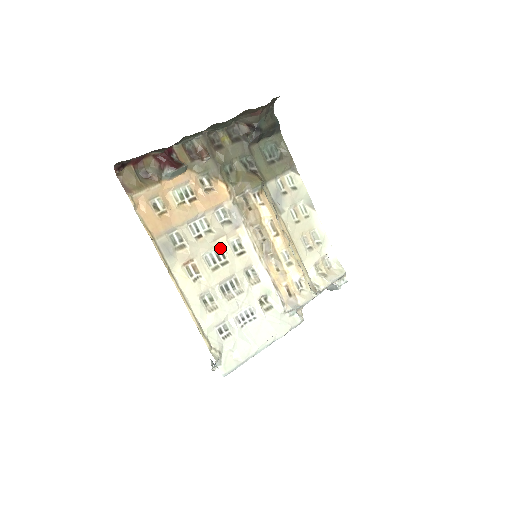
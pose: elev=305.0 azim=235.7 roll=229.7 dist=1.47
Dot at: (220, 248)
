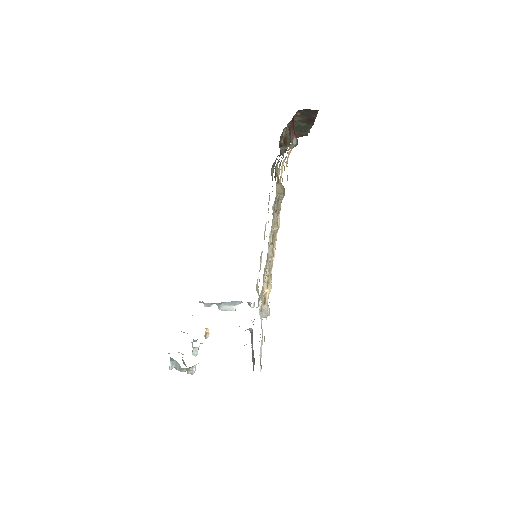
Dot at: occluded
